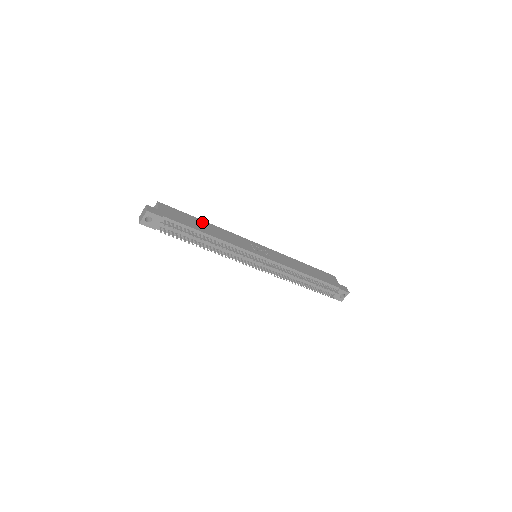
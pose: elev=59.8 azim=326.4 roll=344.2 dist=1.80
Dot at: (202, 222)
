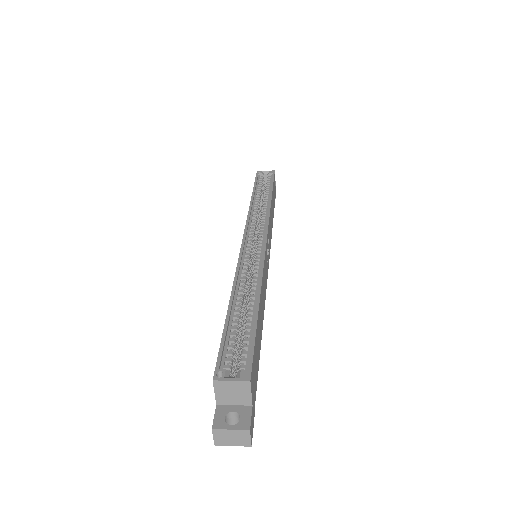
Dot at: occluded
